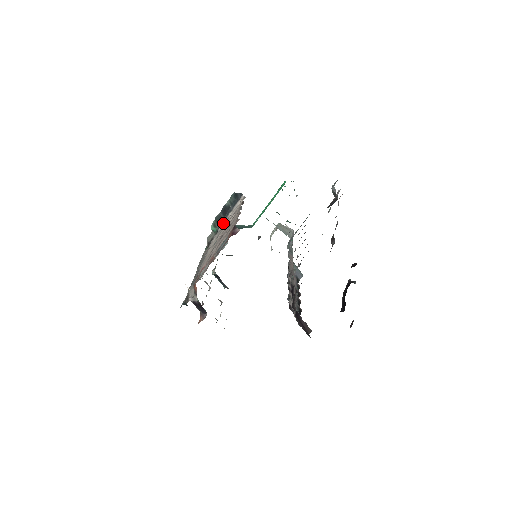
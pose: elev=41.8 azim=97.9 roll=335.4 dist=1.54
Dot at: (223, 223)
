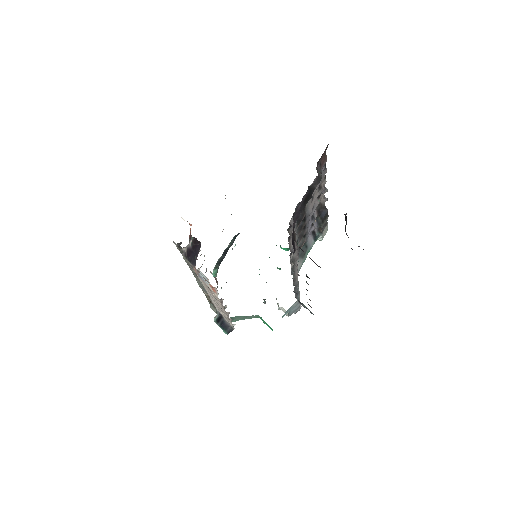
Dot at: occluded
